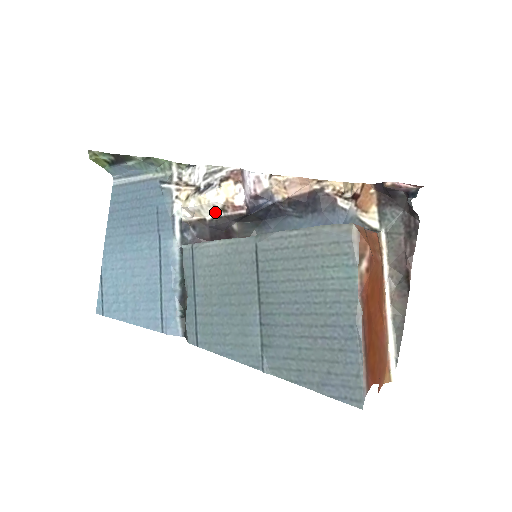
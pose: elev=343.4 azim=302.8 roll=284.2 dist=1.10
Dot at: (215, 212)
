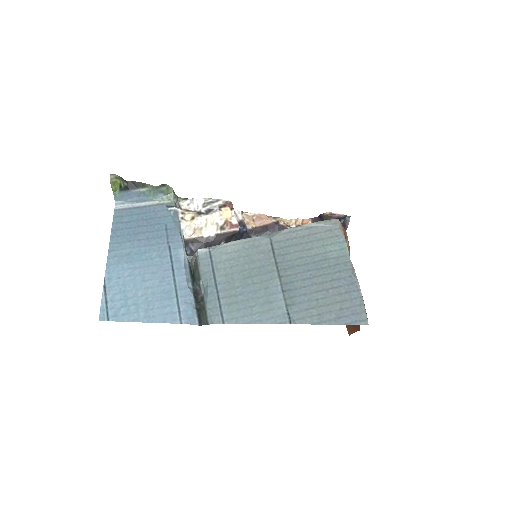
Dot at: (214, 230)
